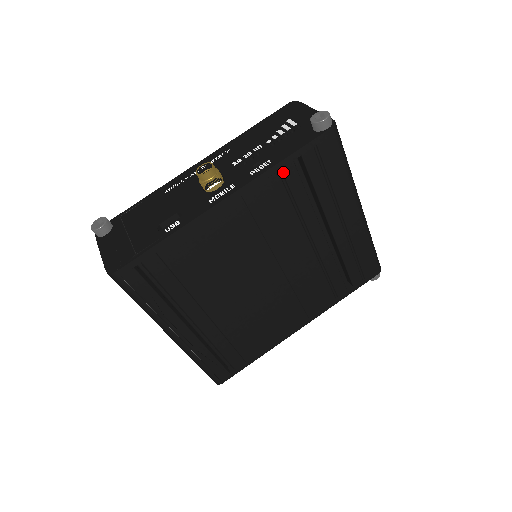
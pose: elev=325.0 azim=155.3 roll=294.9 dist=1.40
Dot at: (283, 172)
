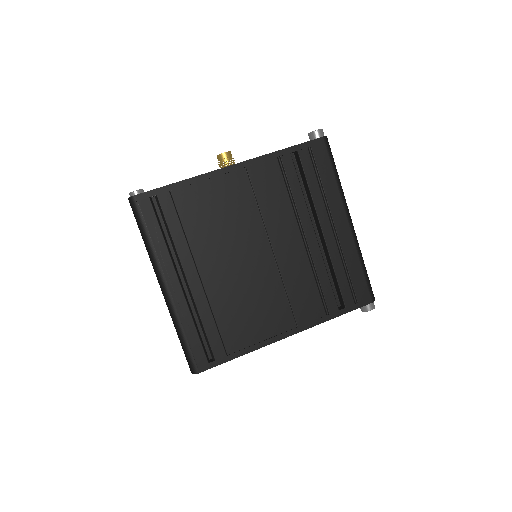
Dot at: (282, 160)
